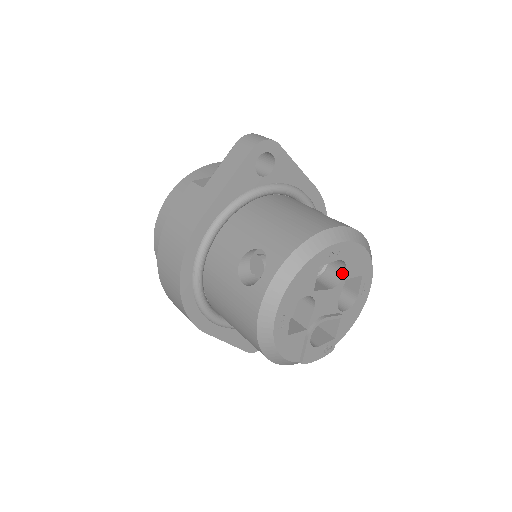
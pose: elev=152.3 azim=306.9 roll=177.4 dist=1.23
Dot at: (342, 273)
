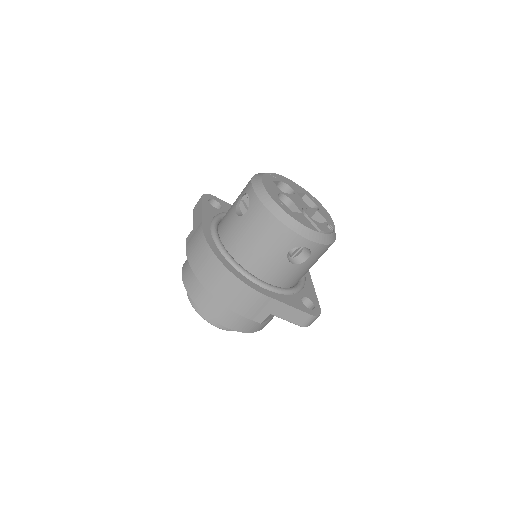
Dot at: (291, 191)
